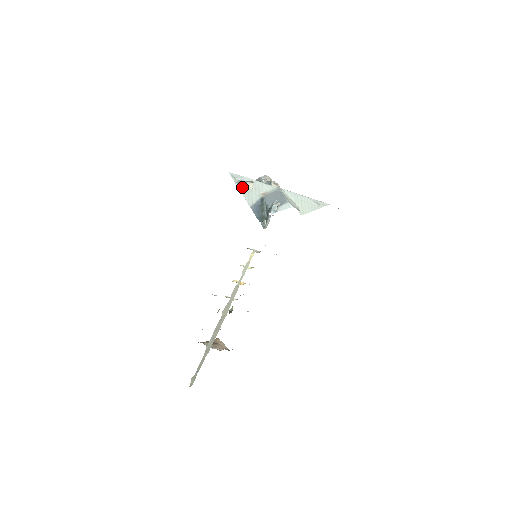
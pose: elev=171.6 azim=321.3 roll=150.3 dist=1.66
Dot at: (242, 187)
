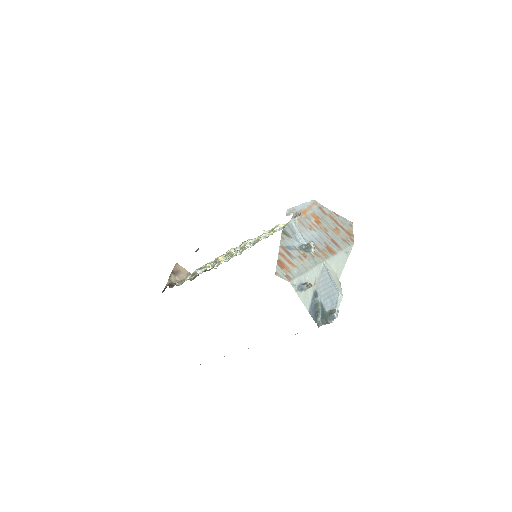
Dot at: (301, 292)
